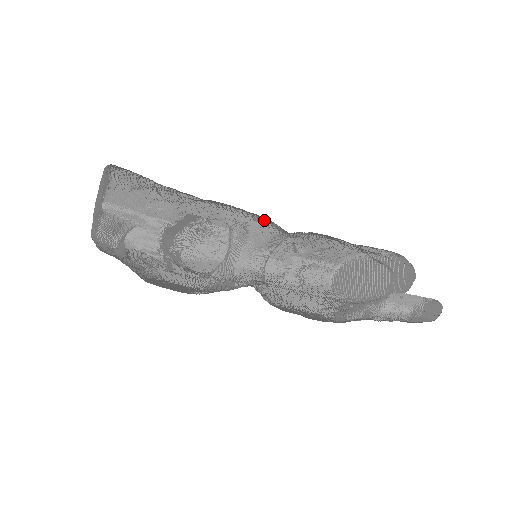
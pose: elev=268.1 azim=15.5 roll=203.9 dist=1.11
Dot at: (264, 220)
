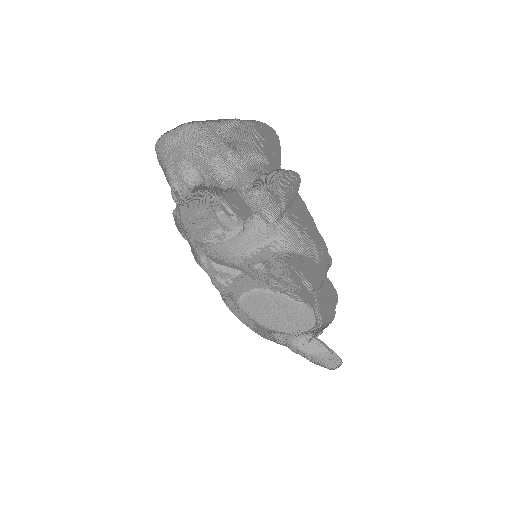
Dot at: (303, 240)
